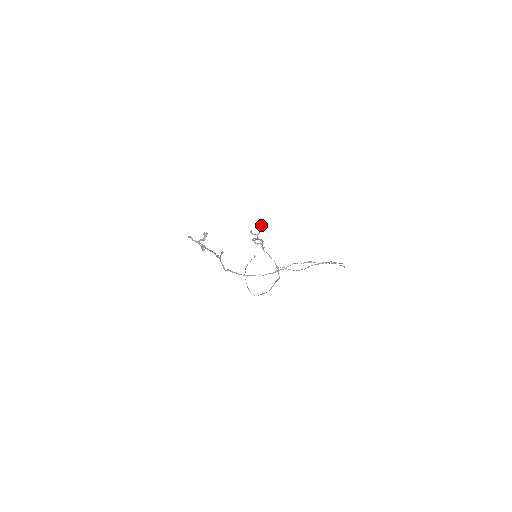
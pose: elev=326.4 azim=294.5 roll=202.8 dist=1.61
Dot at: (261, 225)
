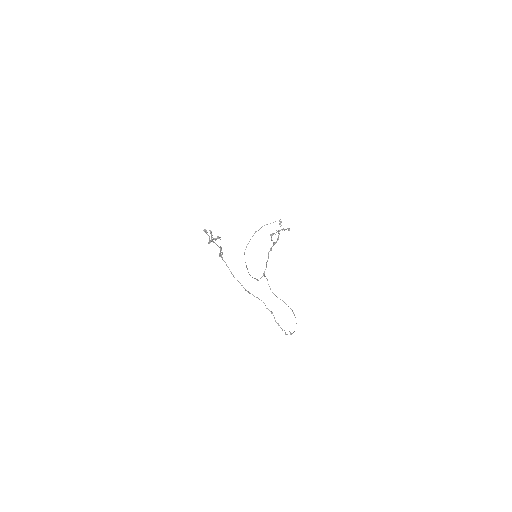
Dot at: (289, 229)
